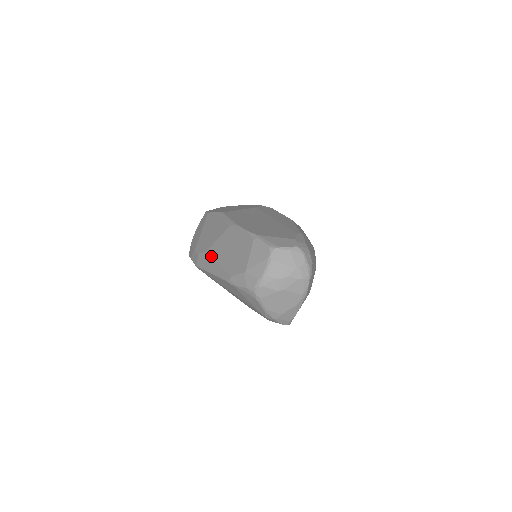
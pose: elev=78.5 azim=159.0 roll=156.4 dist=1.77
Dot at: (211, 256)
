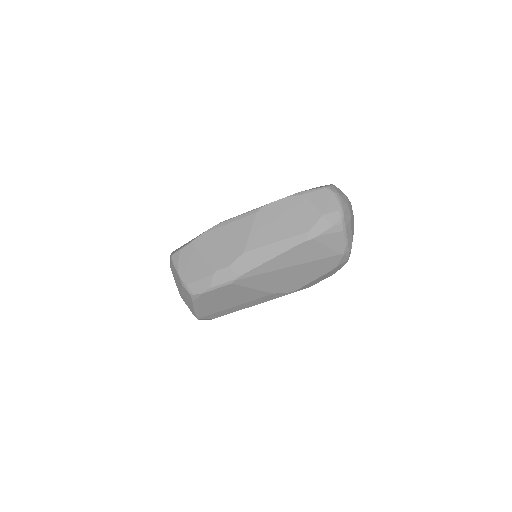
Dot at: (258, 247)
